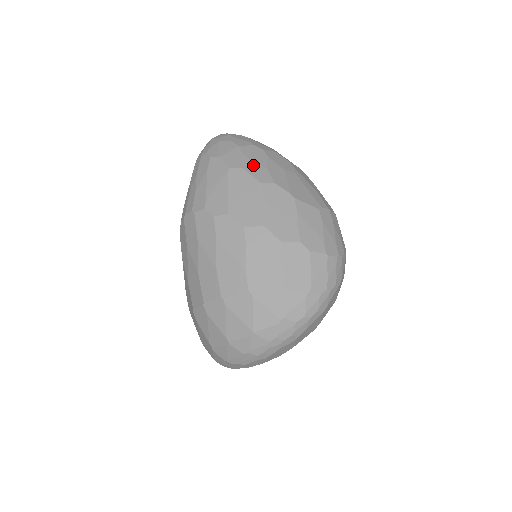
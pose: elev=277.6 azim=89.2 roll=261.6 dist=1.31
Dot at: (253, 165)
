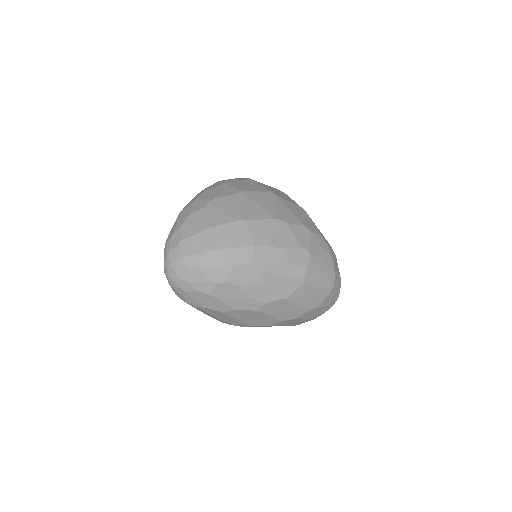
Dot at: (237, 303)
